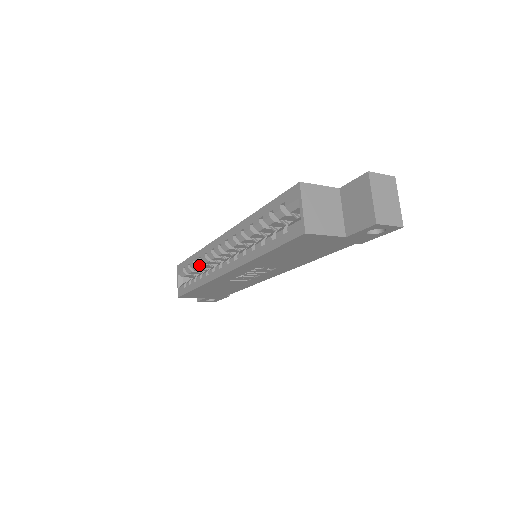
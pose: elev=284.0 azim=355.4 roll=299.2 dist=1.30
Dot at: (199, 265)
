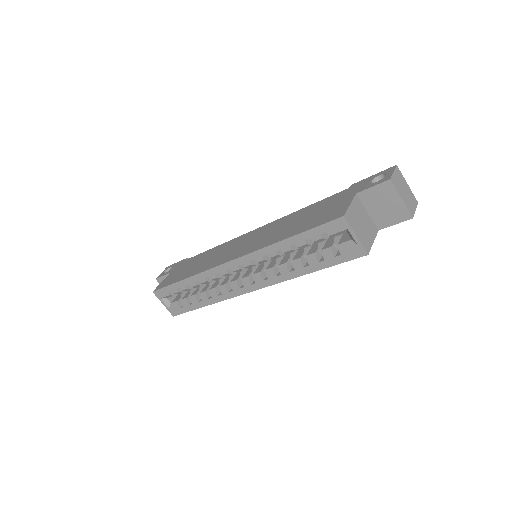
Dot at: (195, 287)
